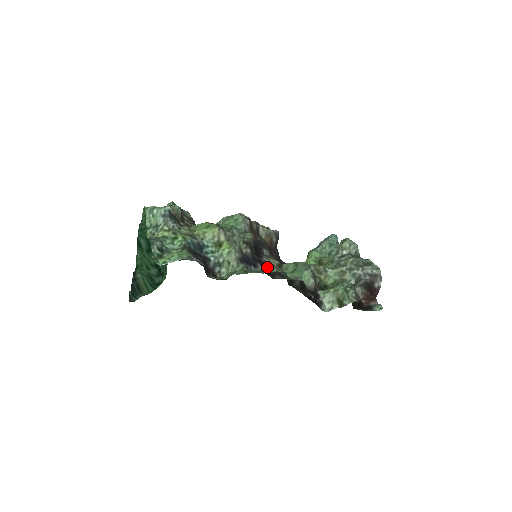
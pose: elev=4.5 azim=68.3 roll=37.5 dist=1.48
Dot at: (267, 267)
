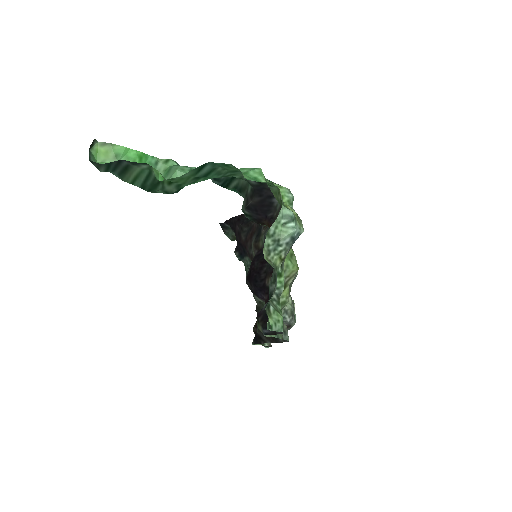
Dot at: (265, 294)
